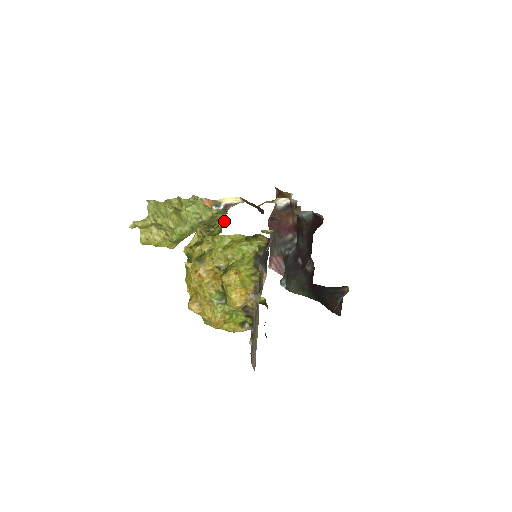
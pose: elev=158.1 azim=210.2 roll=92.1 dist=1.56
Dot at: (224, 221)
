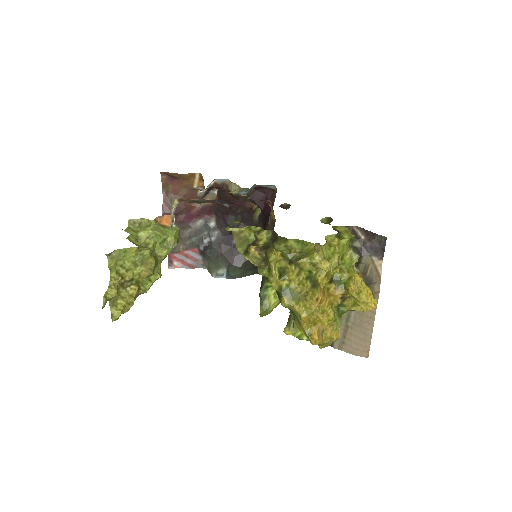
Dot at: (267, 231)
